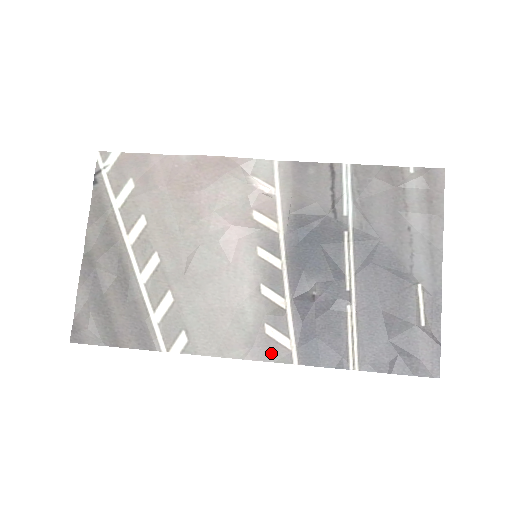
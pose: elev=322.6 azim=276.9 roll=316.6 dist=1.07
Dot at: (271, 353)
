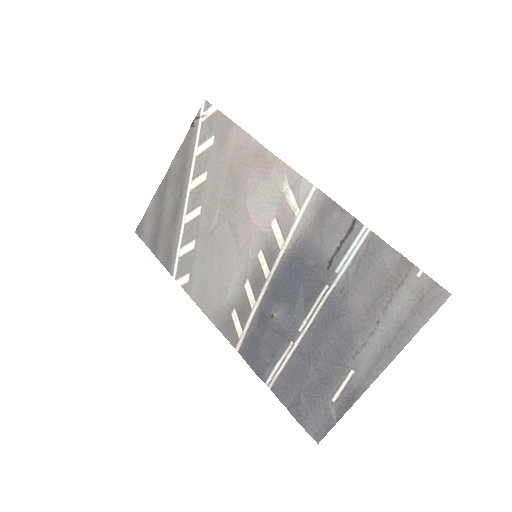
Dot at: (227, 330)
